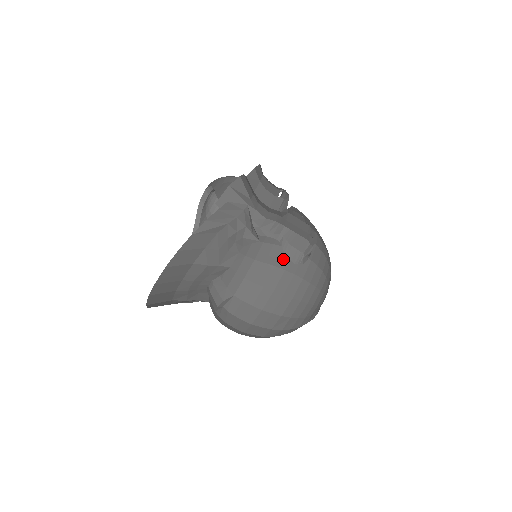
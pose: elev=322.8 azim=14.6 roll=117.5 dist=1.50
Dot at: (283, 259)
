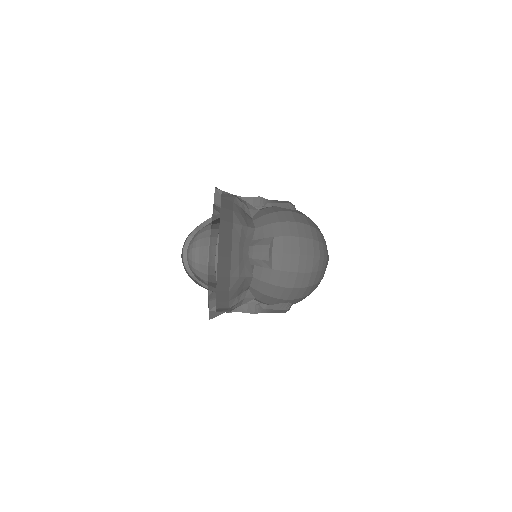
Dot at: (284, 209)
